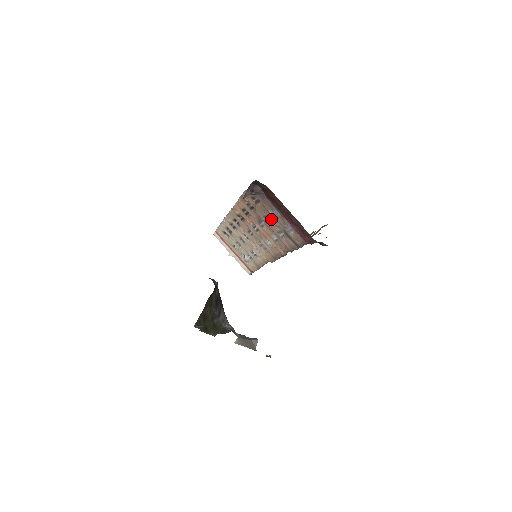
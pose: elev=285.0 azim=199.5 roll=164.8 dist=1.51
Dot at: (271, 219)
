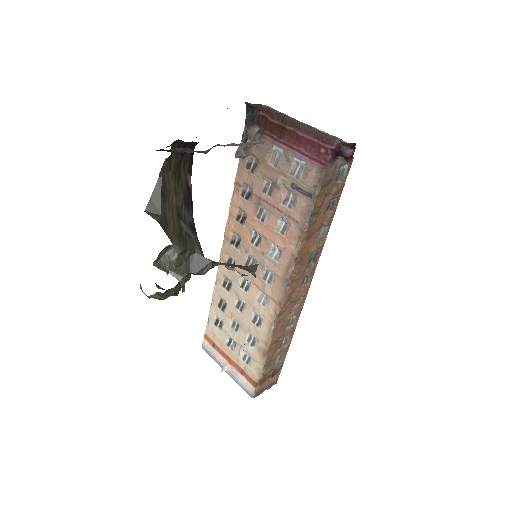
Dot at: (273, 185)
